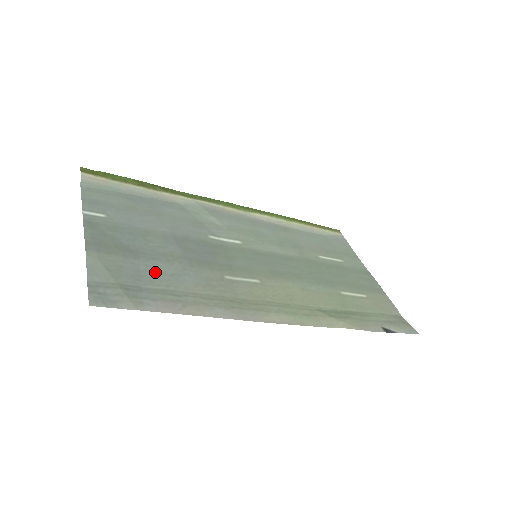
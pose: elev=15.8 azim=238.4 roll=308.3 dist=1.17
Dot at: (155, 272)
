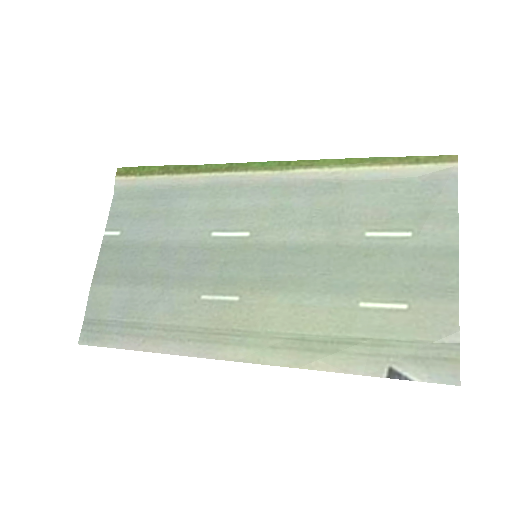
Dot at: (136, 301)
